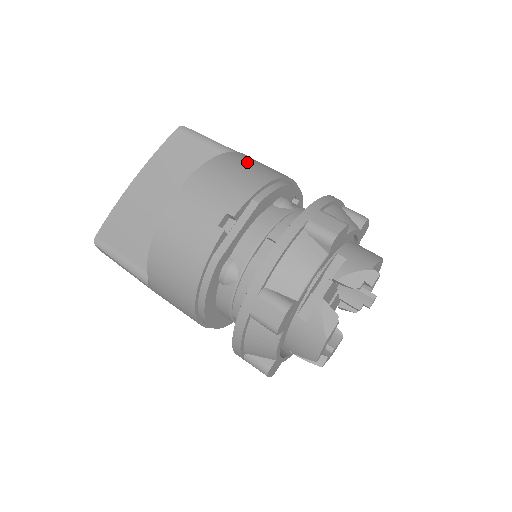
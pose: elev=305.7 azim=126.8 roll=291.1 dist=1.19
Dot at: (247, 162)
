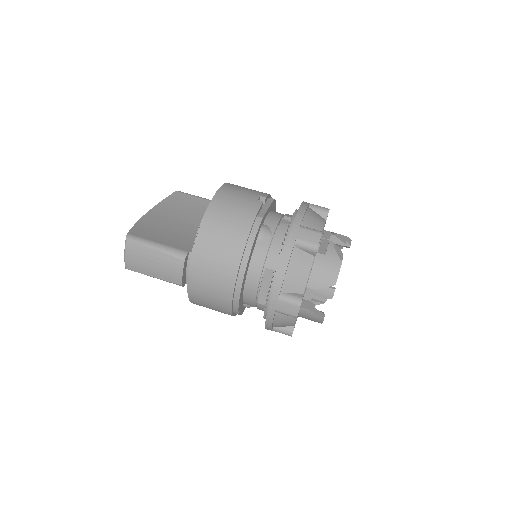
Dot at: occluded
